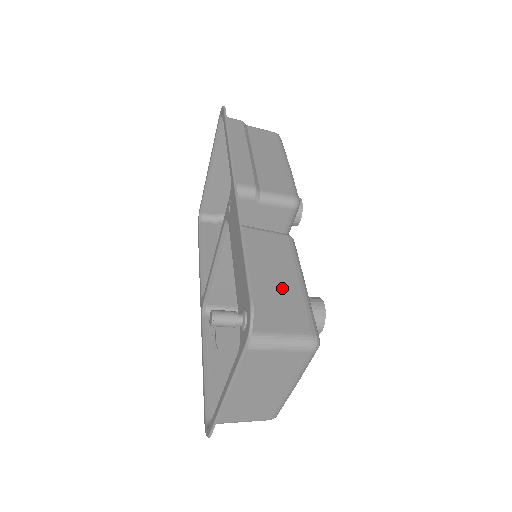
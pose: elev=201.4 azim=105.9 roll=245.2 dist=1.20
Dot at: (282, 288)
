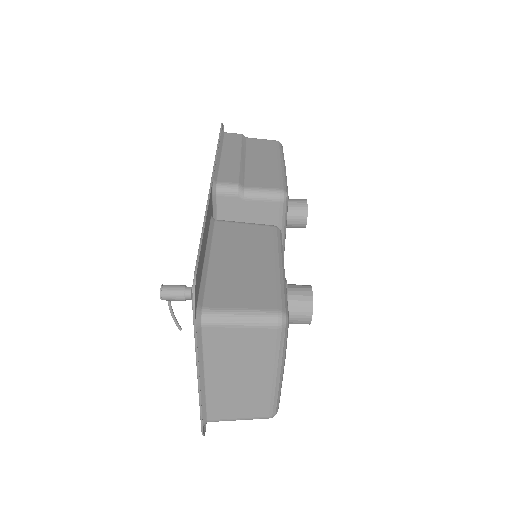
Dot at: (254, 270)
